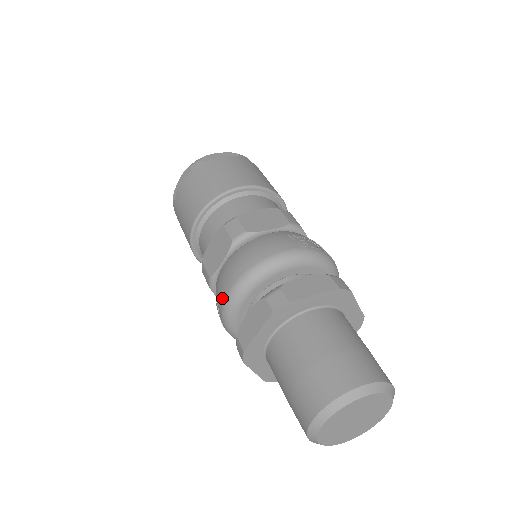
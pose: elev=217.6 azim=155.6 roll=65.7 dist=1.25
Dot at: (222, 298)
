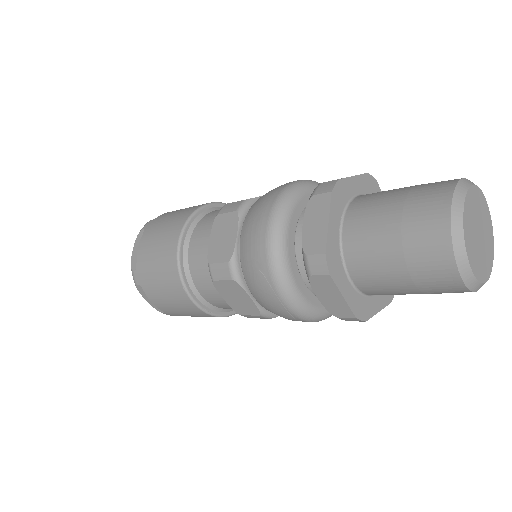
Dot at: (262, 247)
